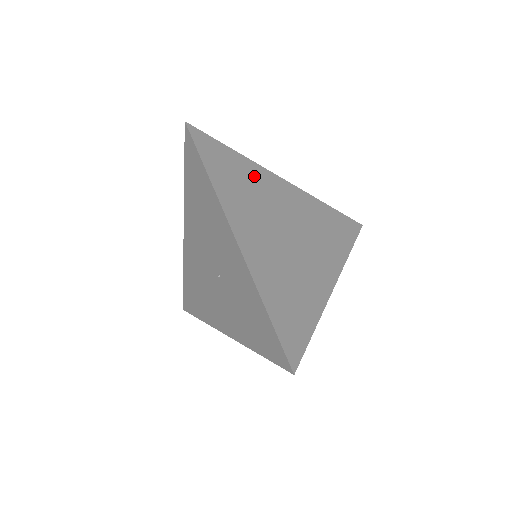
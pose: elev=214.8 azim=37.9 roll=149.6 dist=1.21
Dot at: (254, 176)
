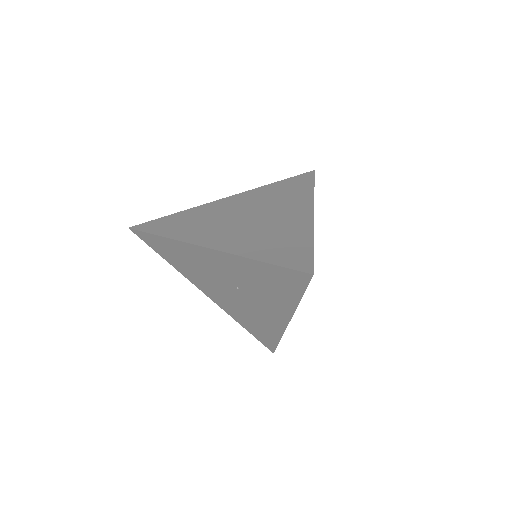
Dot at: (199, 213)
